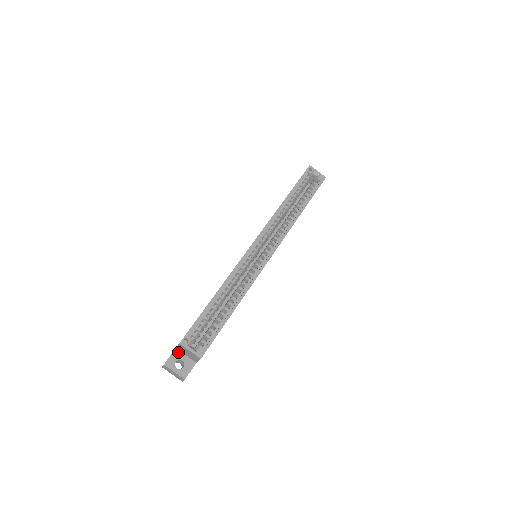
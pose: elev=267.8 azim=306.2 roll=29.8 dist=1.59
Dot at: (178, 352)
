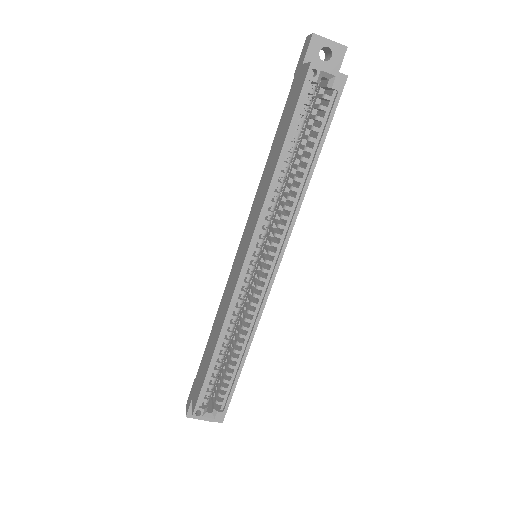
Dot at: occluded
